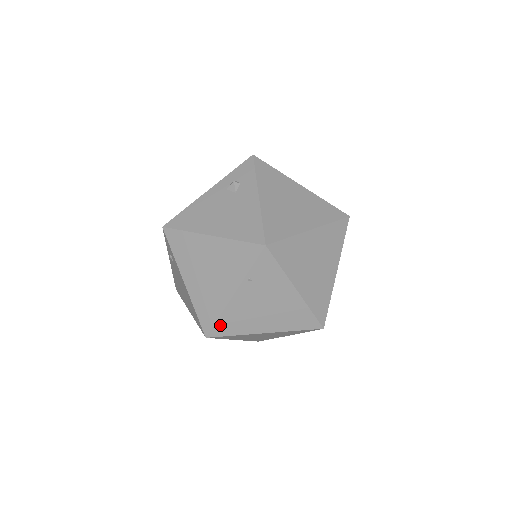
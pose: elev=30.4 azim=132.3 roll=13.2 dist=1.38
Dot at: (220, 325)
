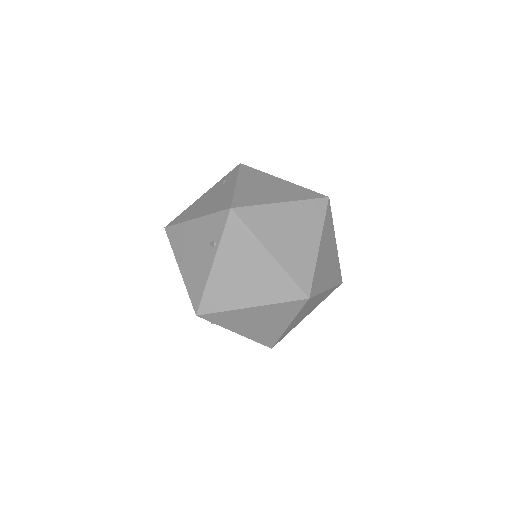
Dot at: (251, 211)
